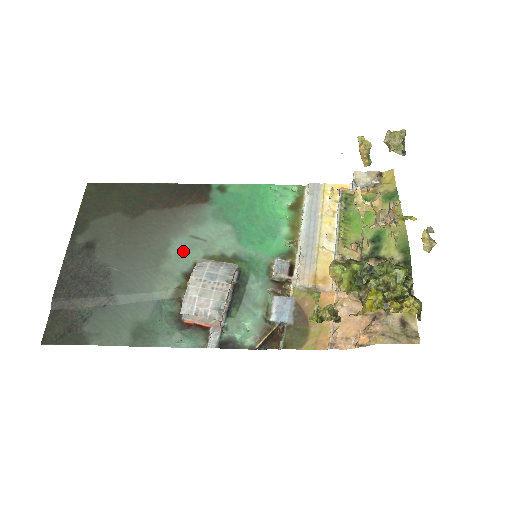
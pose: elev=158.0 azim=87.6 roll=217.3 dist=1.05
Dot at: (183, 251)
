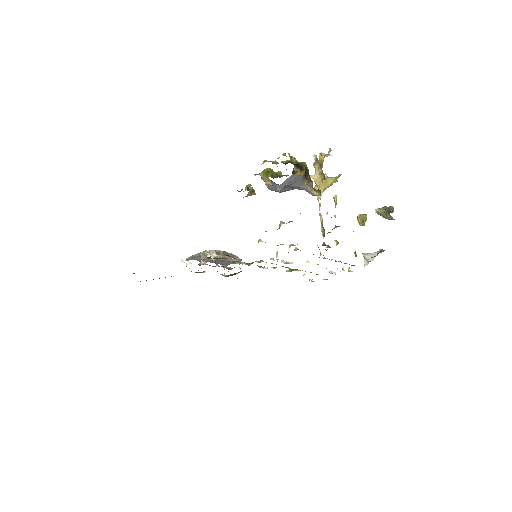
Dot at: occluded
